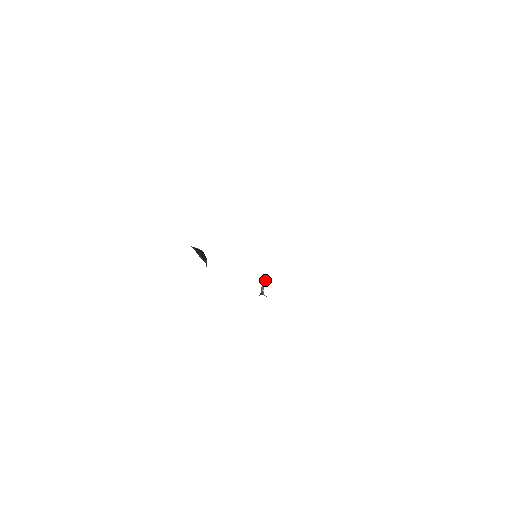
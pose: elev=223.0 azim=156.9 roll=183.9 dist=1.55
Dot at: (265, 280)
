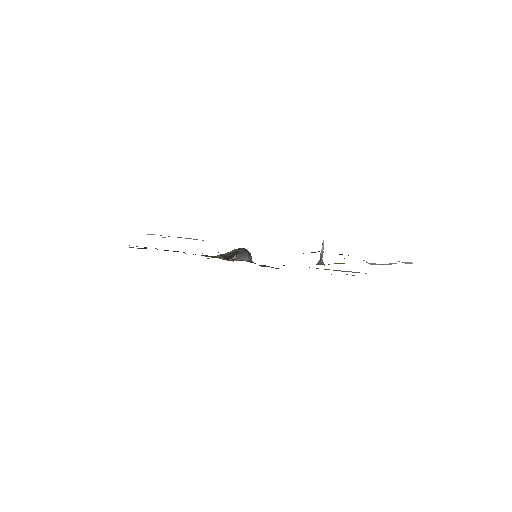
Dot at: (323, 241)
